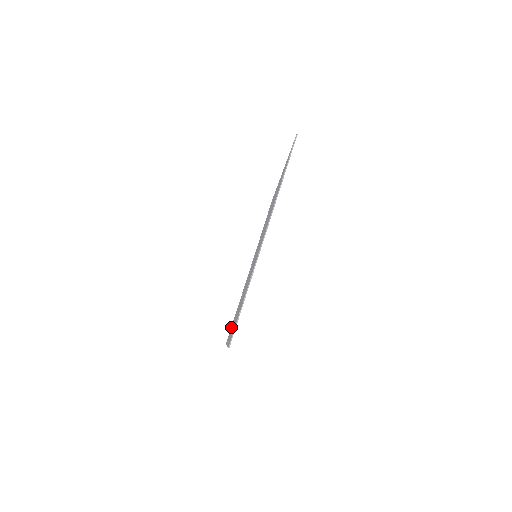
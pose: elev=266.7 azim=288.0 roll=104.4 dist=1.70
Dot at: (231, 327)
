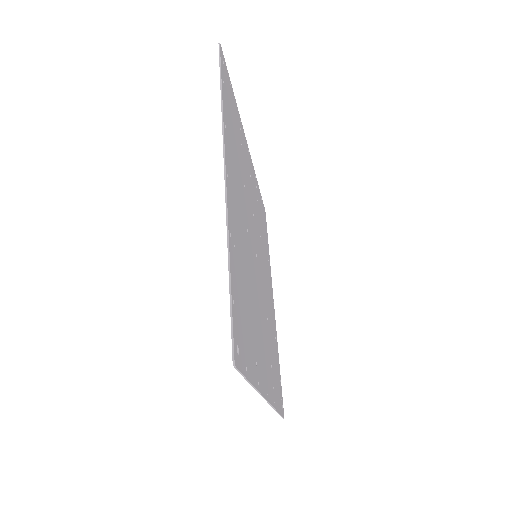
Dot at: occluded
